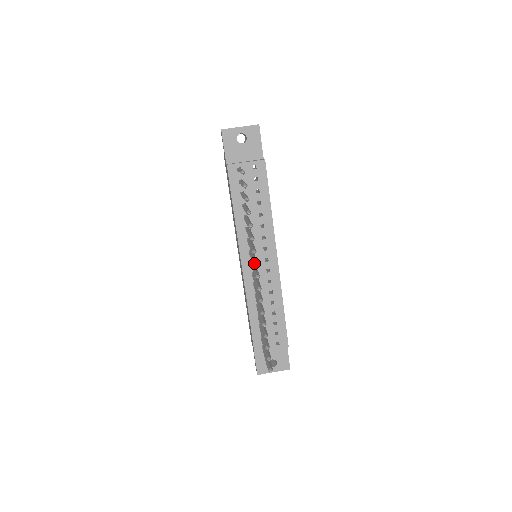
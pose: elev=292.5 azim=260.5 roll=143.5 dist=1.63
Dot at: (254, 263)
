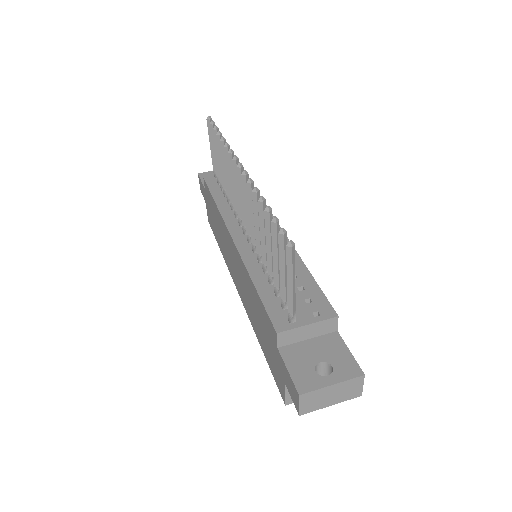
Dot at: (233, 158)
